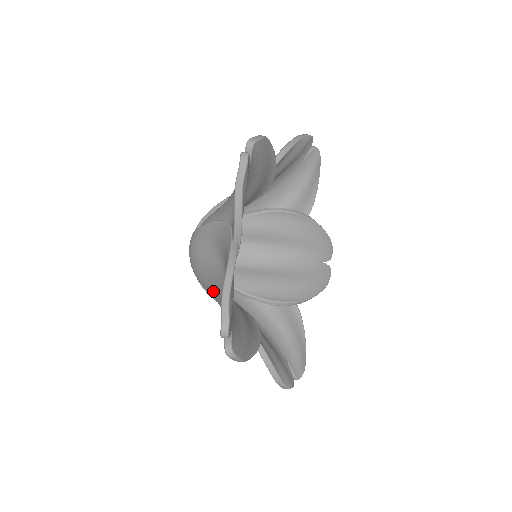
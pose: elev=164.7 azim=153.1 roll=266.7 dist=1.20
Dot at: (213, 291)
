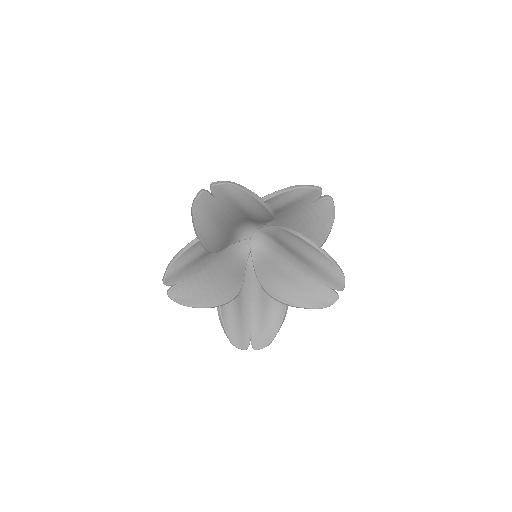
Dot at: occluded
